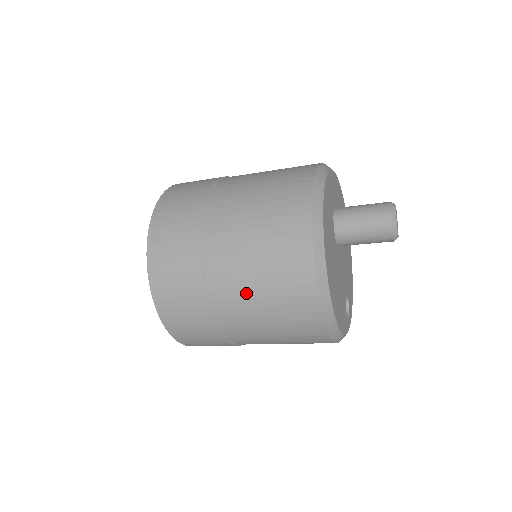
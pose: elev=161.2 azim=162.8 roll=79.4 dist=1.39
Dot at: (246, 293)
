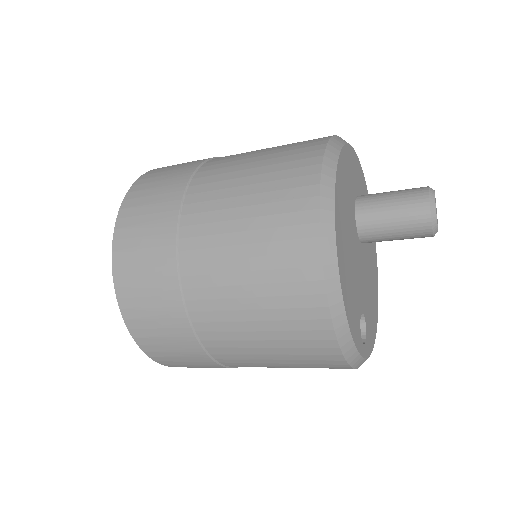
Dot at: (226, 226)
